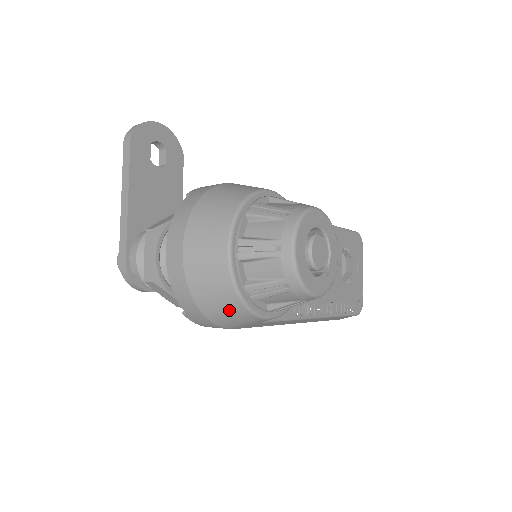
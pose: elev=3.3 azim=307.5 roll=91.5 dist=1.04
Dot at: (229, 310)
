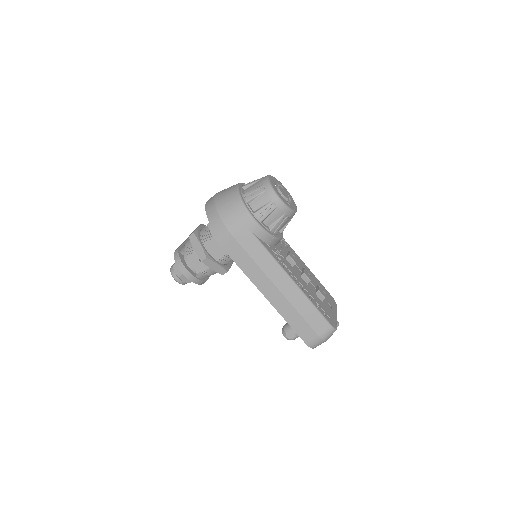
Dot at: (233, 207)
